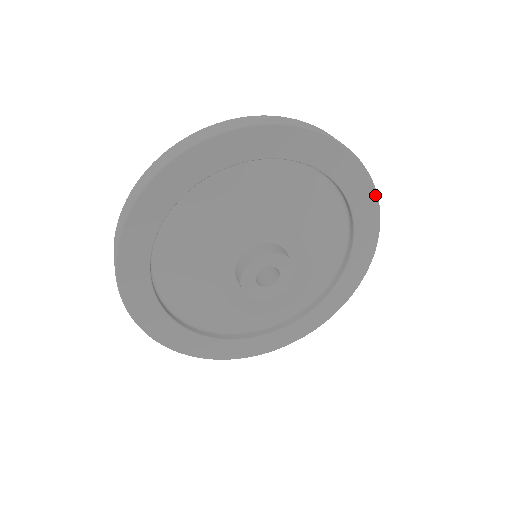
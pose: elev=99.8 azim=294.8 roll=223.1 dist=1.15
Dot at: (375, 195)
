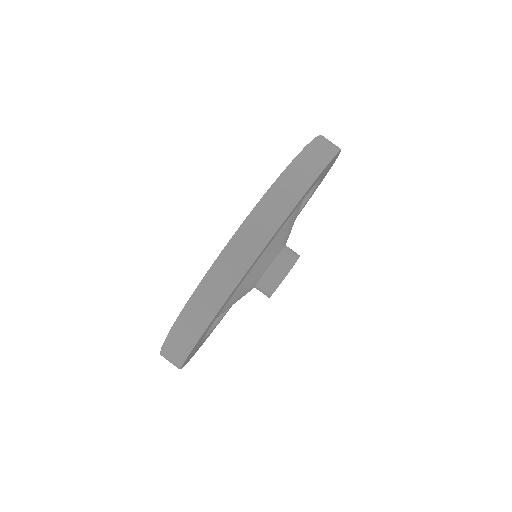
Dot at: occluded
